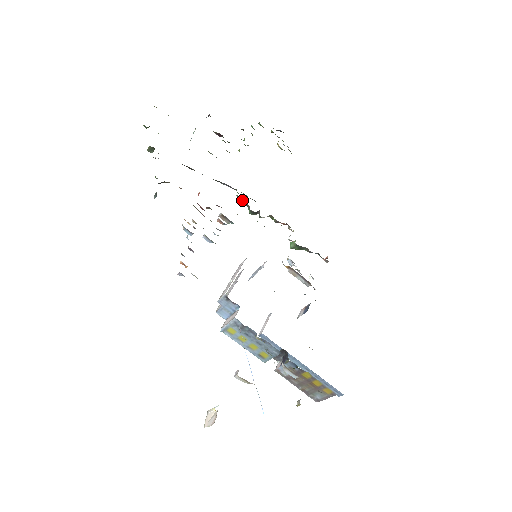
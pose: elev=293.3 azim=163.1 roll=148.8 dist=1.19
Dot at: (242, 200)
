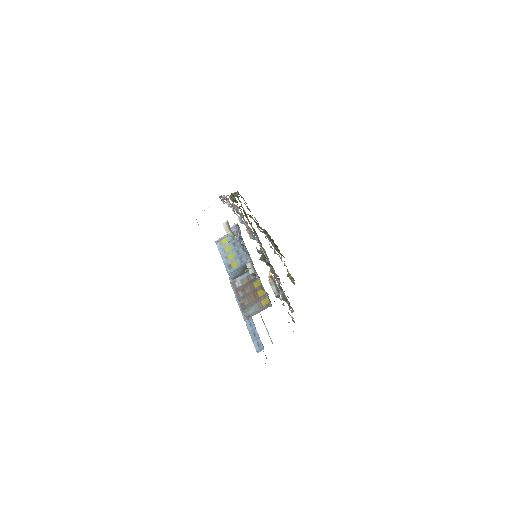
Dot at: occluded
